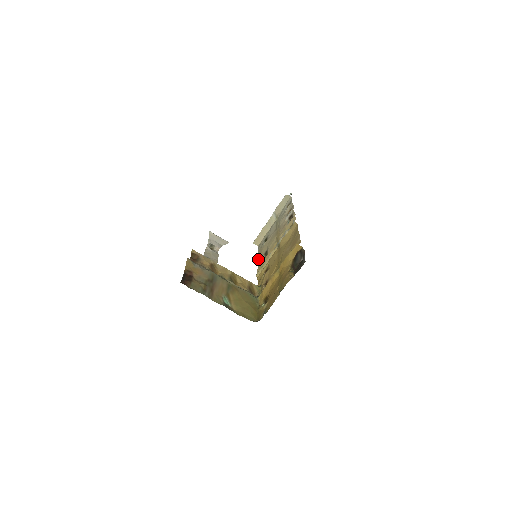
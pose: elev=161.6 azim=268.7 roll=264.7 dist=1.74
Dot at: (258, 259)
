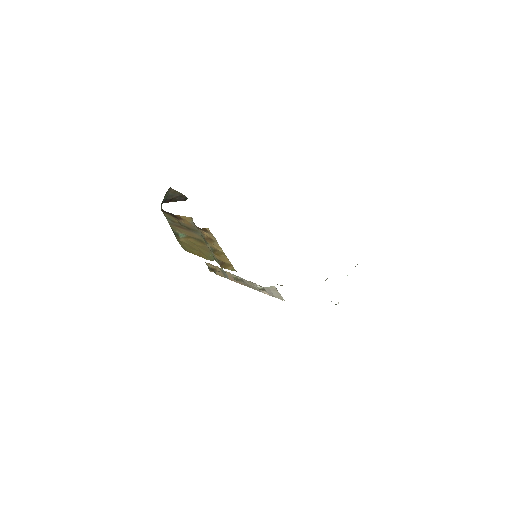
Dot at: occluded
